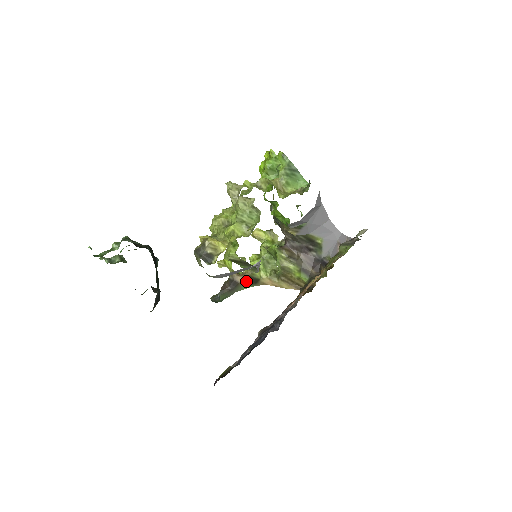
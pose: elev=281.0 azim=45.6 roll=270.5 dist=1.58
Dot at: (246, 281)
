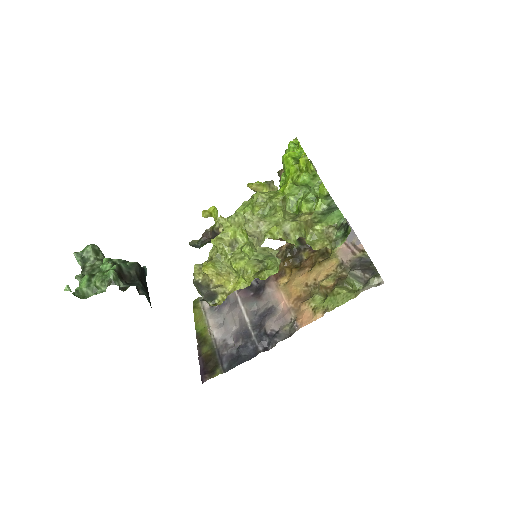
Dot at: occluded
